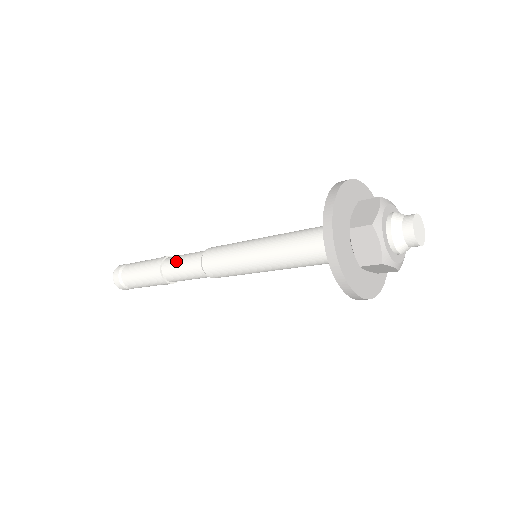
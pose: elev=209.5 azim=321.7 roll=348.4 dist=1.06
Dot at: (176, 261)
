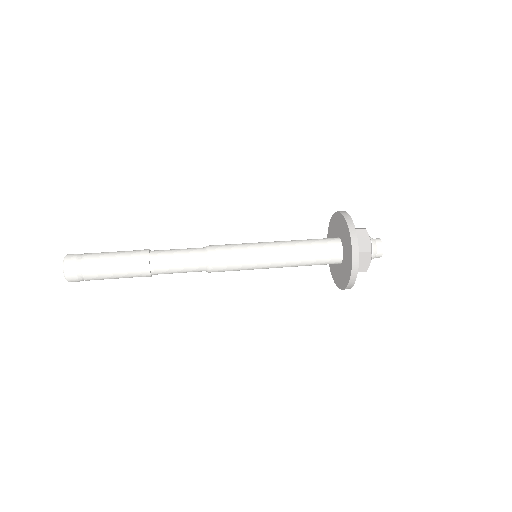
Dot at: (171, 250)
